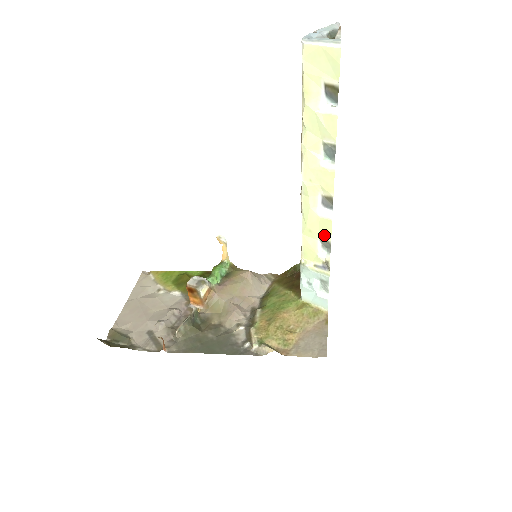
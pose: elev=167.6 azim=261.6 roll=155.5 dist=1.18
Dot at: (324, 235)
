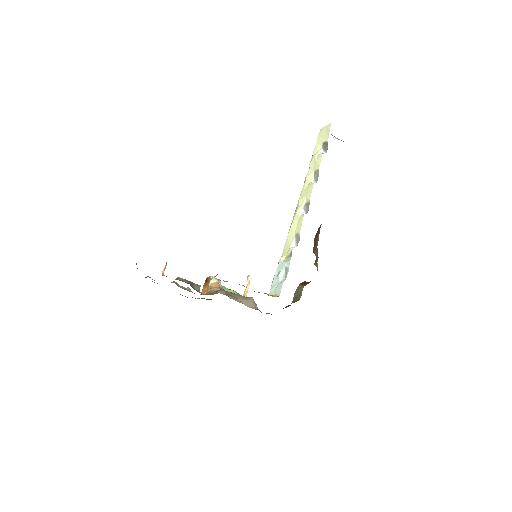
Dot at: (298, 230)
